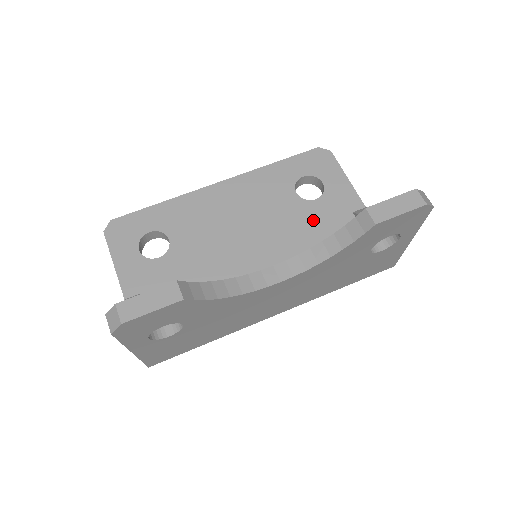
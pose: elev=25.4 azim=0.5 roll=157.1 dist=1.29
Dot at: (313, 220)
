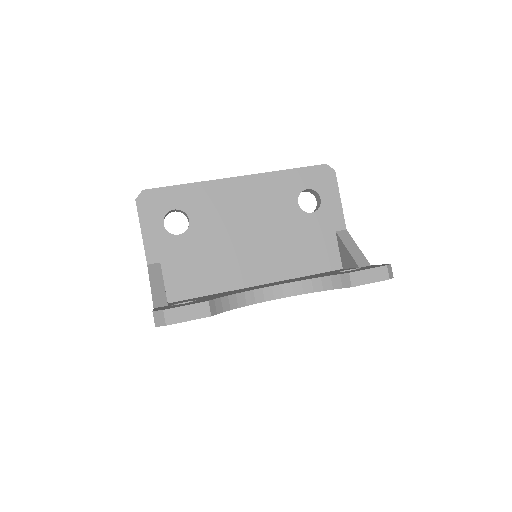
Dot at: (305, 231)
